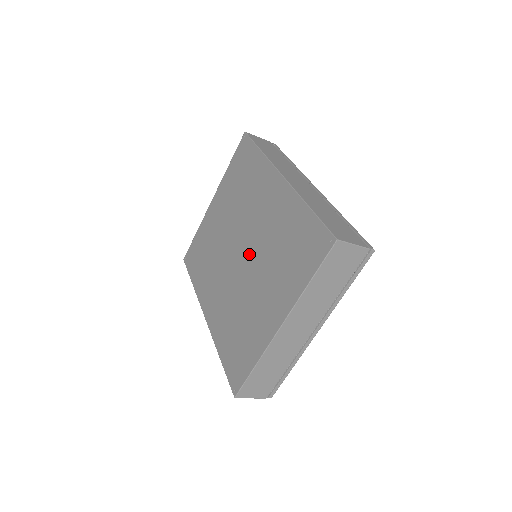
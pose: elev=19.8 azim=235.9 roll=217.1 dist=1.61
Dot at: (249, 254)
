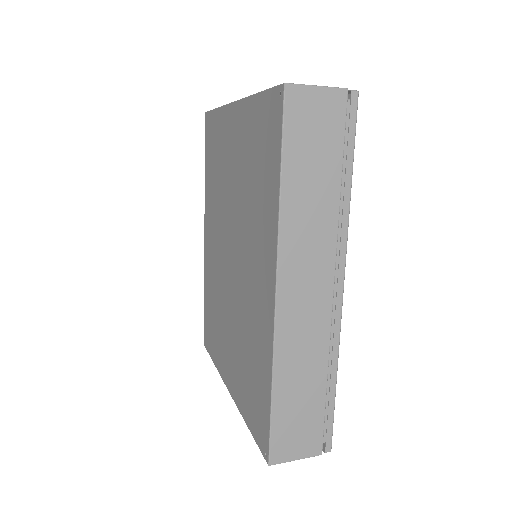
Dot at: (233, 282)
